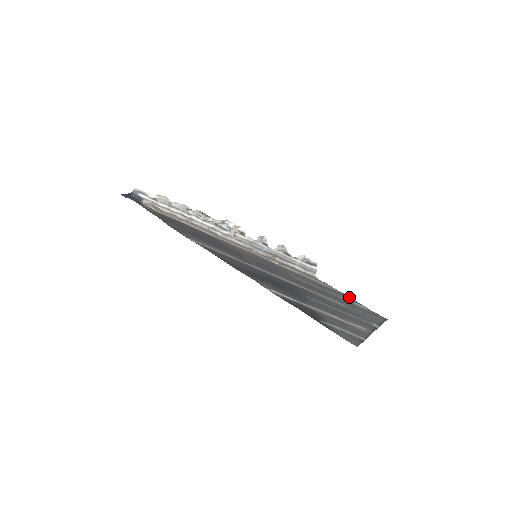
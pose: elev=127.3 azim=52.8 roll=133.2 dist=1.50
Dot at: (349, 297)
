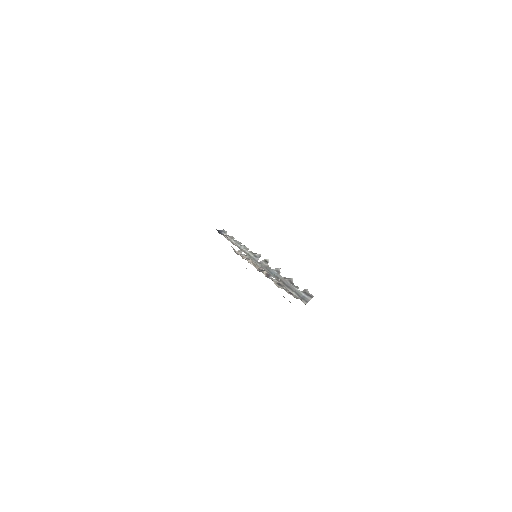
Dot at: occluded
